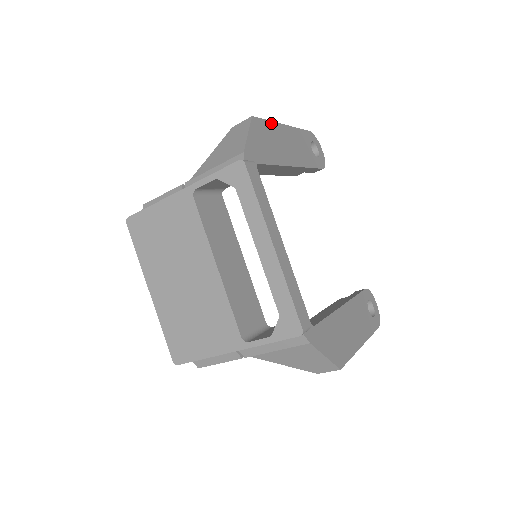
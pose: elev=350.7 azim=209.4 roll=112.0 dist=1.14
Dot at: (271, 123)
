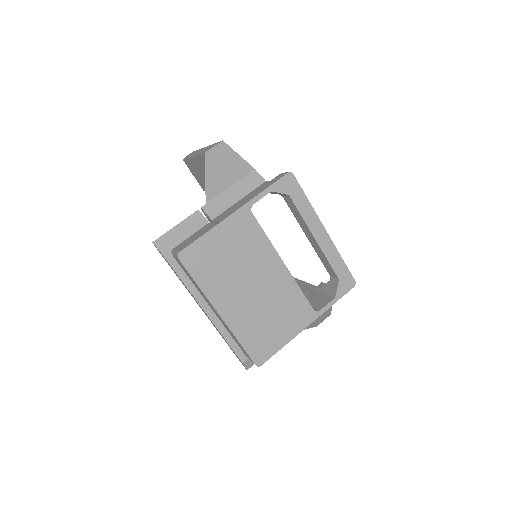
Dot at: occluded
